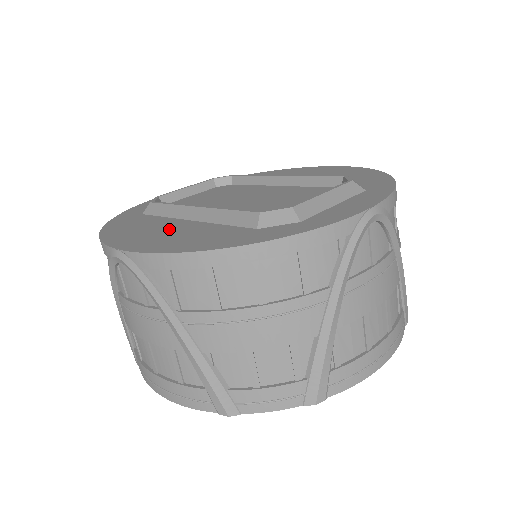
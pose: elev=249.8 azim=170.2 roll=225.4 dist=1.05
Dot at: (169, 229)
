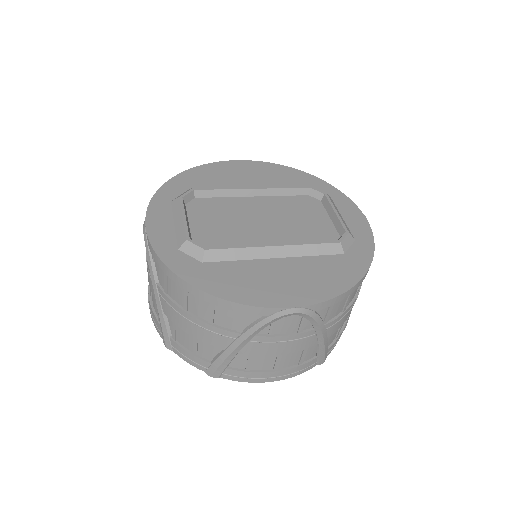
Dot at: (284, 273)
